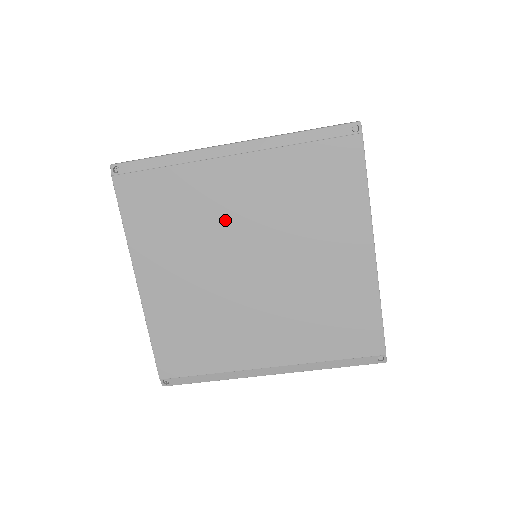
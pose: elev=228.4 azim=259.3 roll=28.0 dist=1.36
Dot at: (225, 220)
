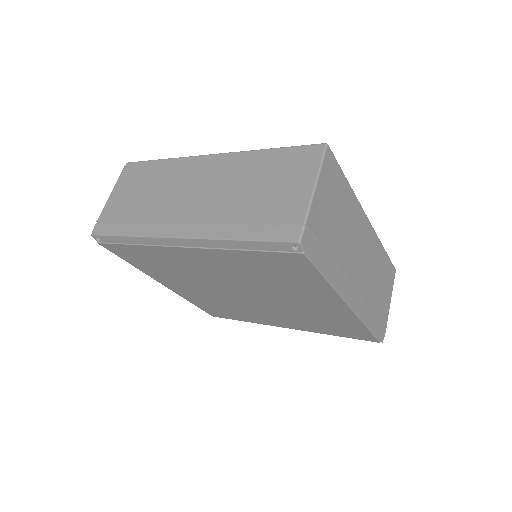
Dot at: (205, 274)
